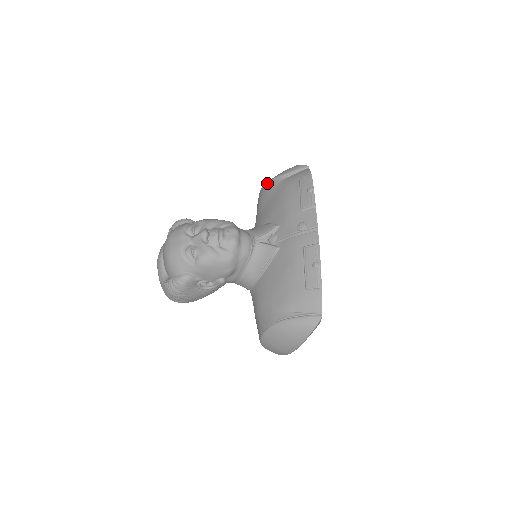
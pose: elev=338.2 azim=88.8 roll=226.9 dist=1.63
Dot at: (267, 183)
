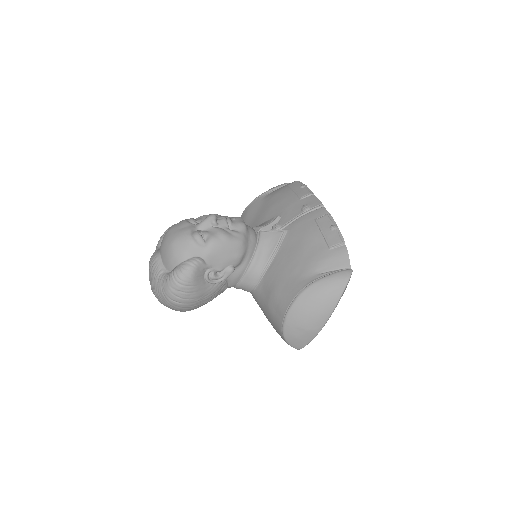
Dot at: (250, 203)
